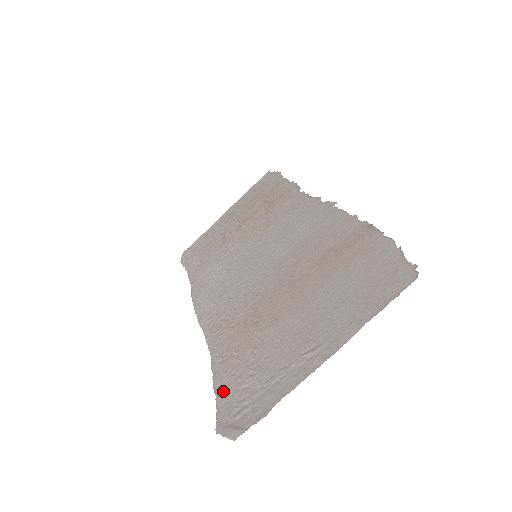
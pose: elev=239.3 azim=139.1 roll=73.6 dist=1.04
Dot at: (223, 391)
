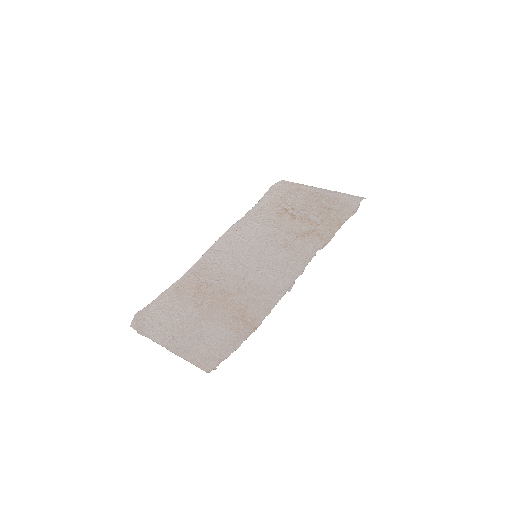
Dot at: (157, 302)
